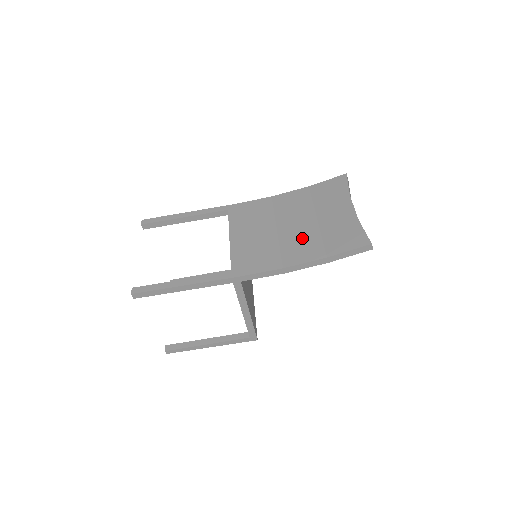
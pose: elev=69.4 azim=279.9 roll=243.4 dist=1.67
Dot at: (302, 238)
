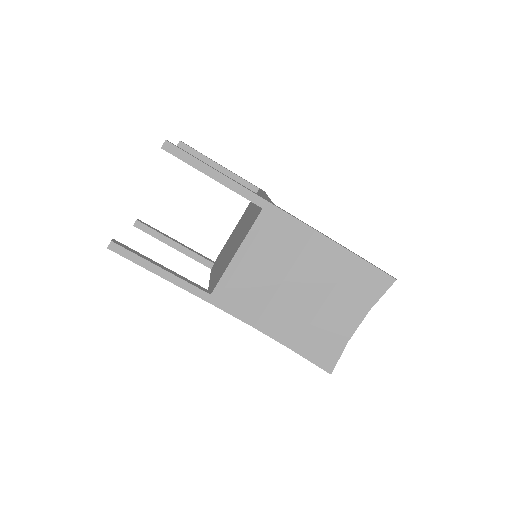
Dot at: (293, 312)
